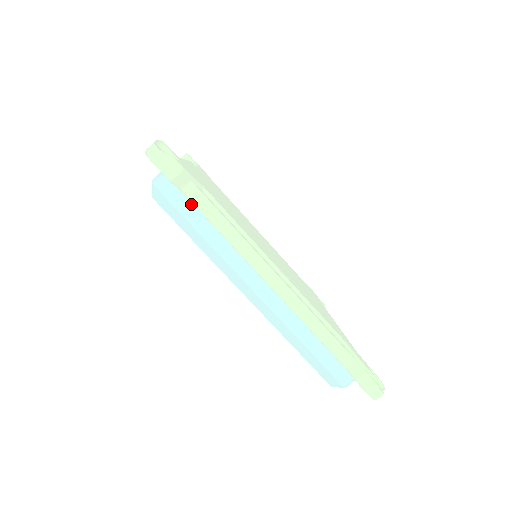
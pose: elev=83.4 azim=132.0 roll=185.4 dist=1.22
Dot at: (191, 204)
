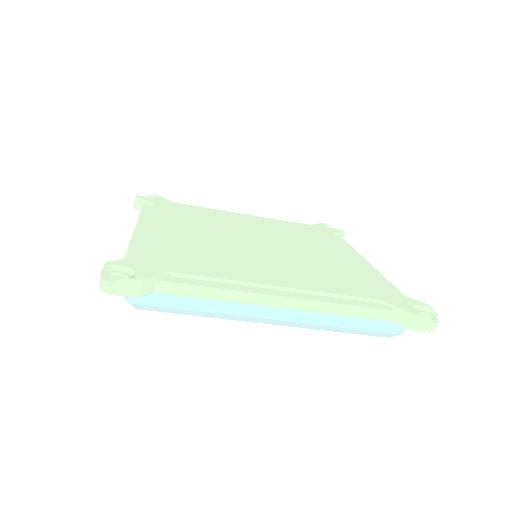
Dot at: (170, 295)
